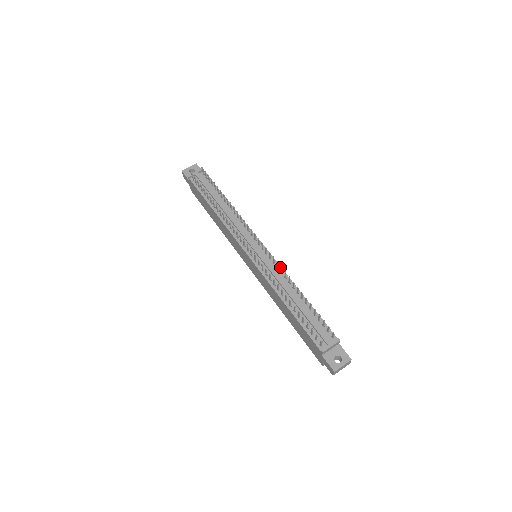
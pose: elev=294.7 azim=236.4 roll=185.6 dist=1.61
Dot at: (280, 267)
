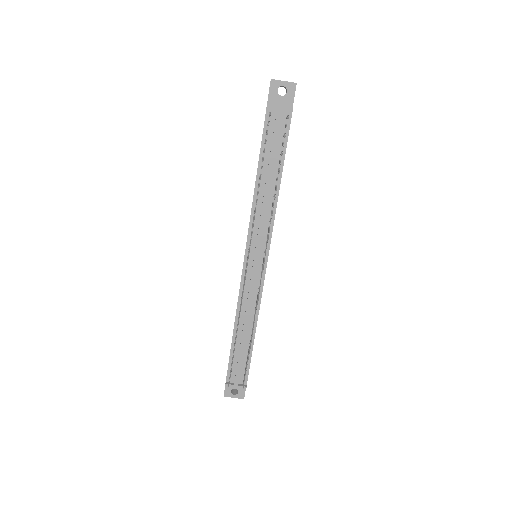
Dot at: (261, 296)
